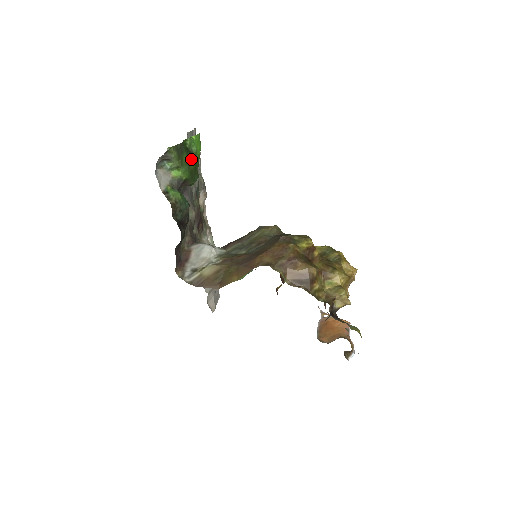
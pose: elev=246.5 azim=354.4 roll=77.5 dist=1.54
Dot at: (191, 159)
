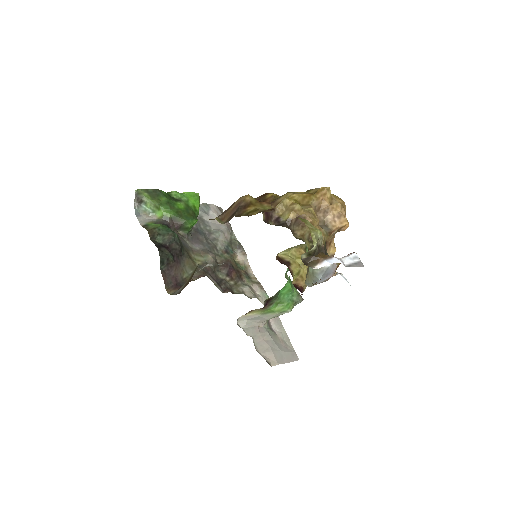
Dot at: (177, 204)
